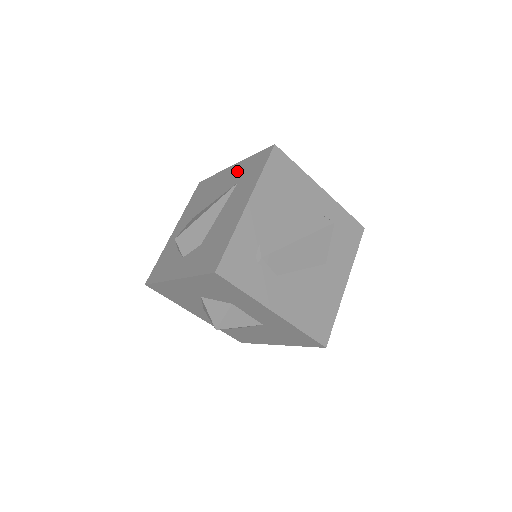
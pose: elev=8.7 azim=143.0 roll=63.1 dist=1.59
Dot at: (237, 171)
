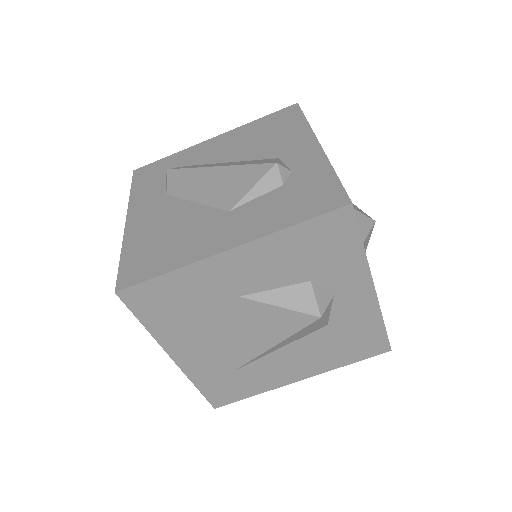
Dot at: occluded
